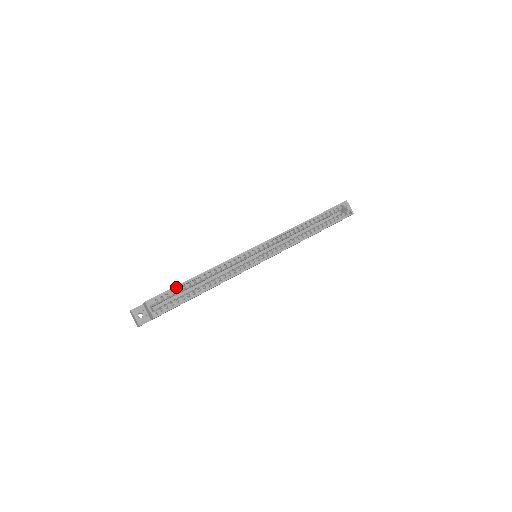
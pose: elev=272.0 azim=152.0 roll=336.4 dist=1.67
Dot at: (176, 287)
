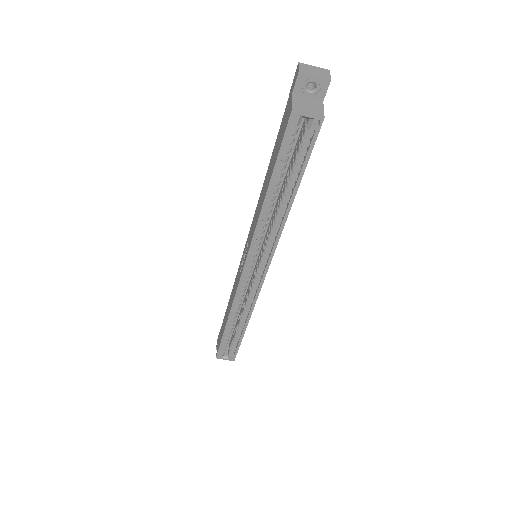
Dot at: (222, 340)
